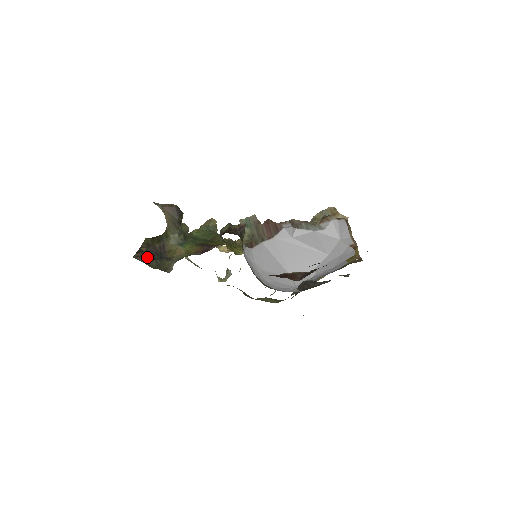
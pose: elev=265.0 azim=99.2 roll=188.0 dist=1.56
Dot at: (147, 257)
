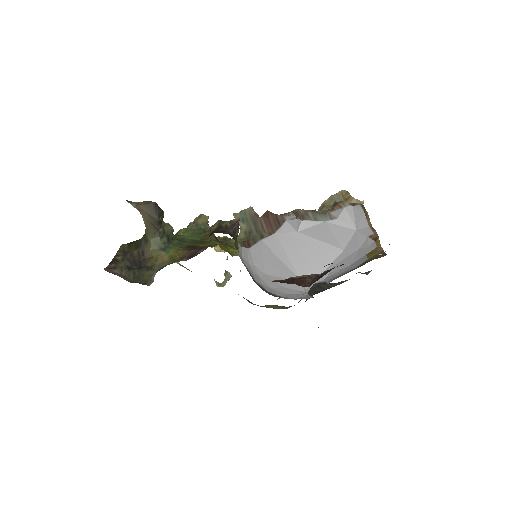
Dot at: (122, 268)
